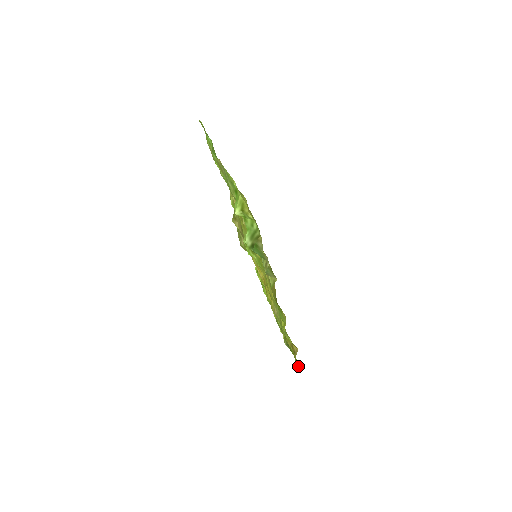
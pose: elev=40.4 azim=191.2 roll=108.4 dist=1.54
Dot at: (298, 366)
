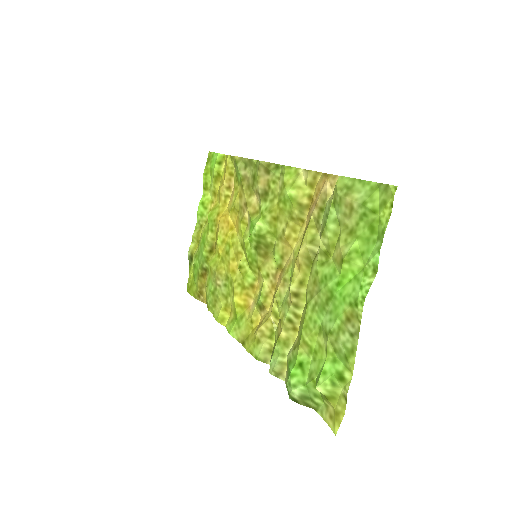
Dot at: (187, 288)
